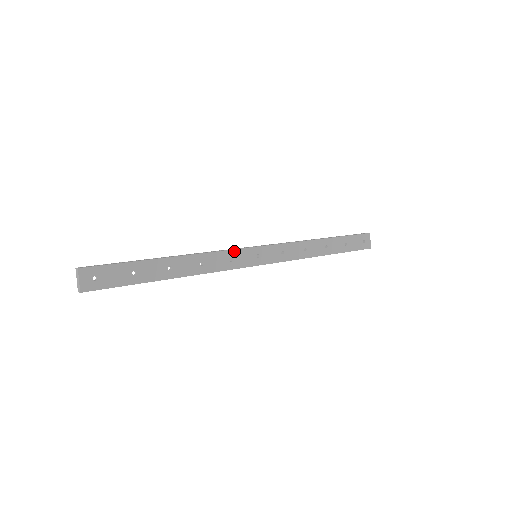
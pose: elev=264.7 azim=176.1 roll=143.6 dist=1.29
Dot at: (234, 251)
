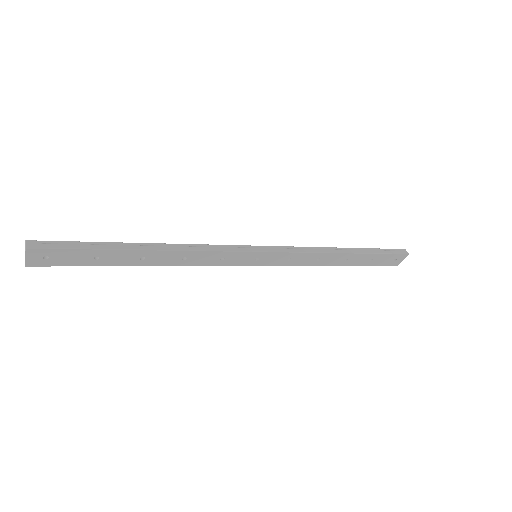
Dot at: (230, 252)
